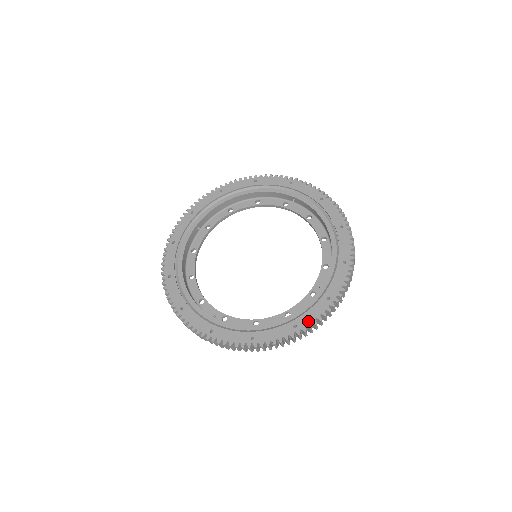
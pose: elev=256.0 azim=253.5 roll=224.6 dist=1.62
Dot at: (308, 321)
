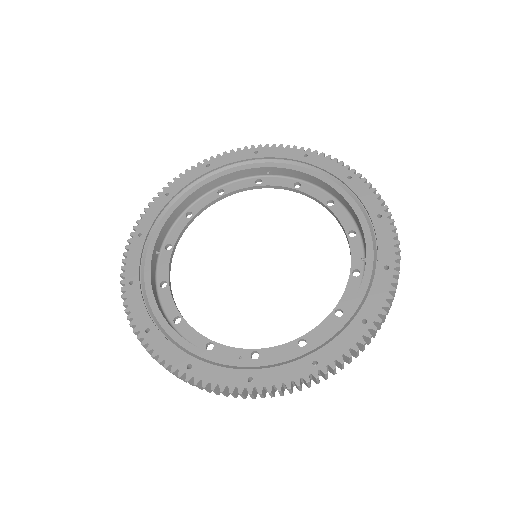
Dot at: (378, 307)
